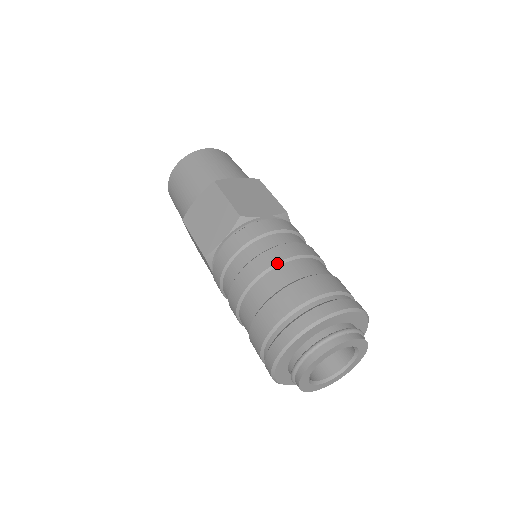
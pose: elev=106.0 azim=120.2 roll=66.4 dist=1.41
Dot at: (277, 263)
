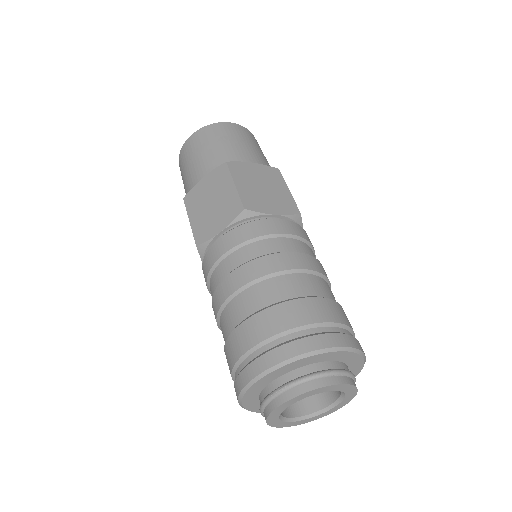
Dot at: (272, 273)
